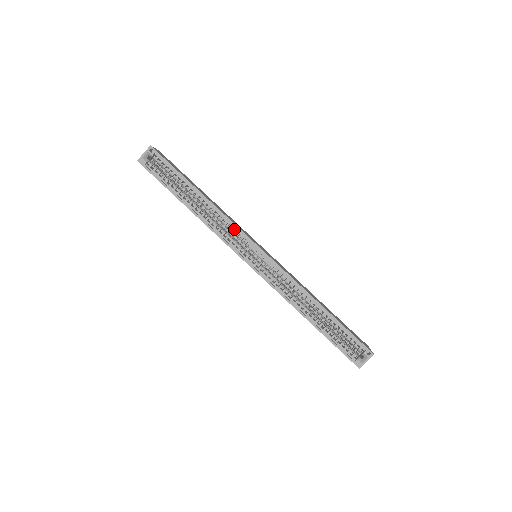
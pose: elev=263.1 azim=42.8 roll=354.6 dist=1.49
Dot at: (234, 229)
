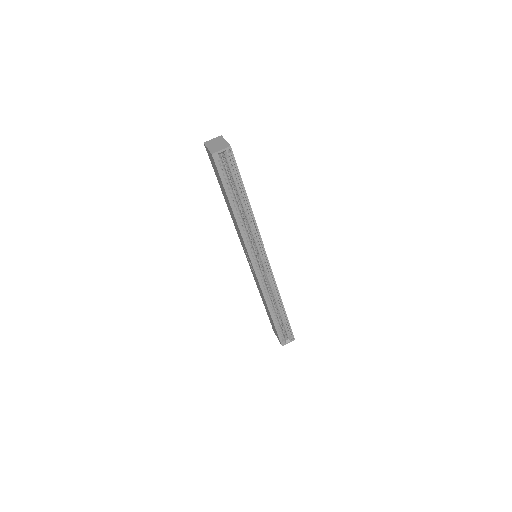
Dot at: (257, 239)
